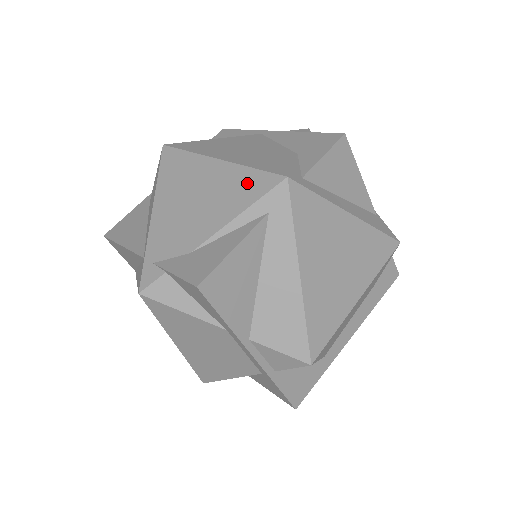
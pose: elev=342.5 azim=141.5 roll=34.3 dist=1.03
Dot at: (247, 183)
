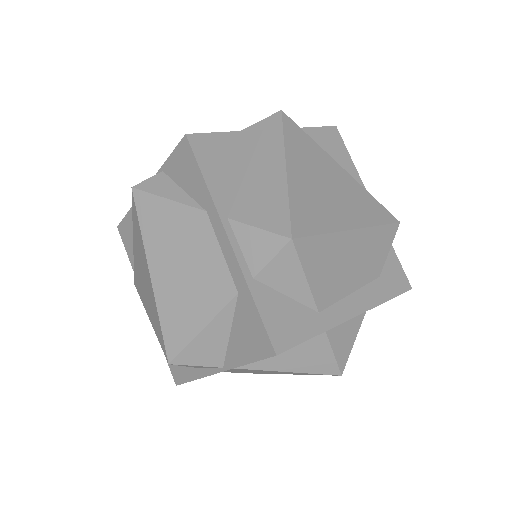
Dot at: occluded
